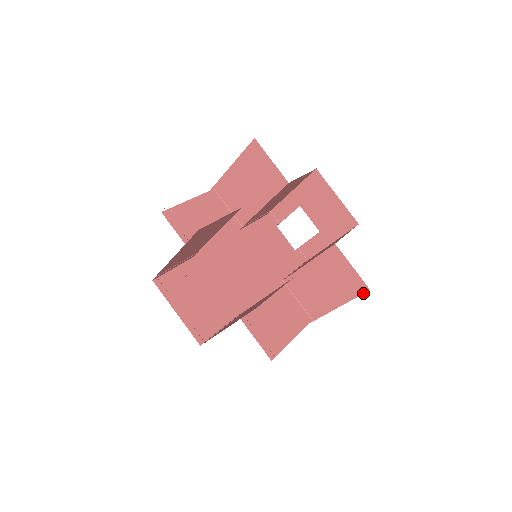
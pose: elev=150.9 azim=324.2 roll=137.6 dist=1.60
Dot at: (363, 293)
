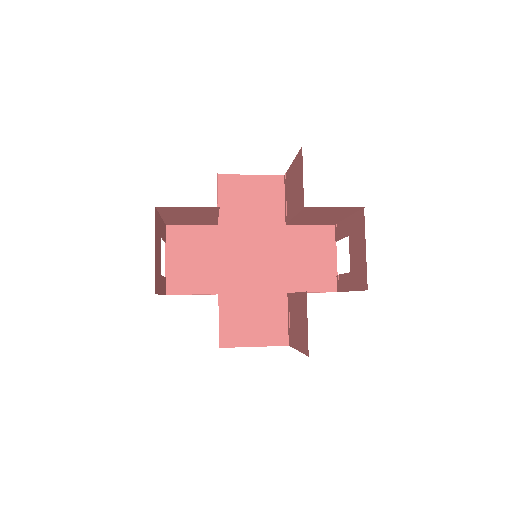
Dot at: (306, 354)
